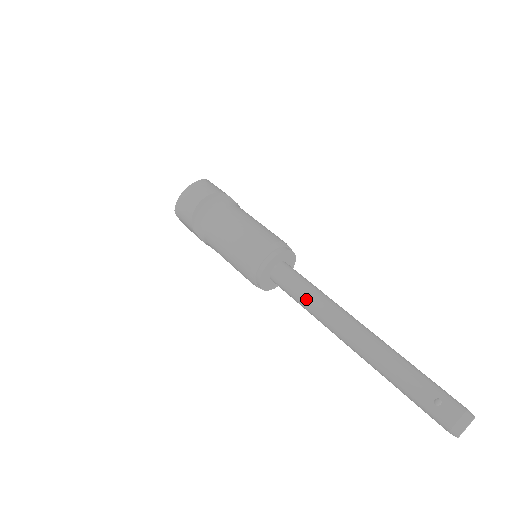
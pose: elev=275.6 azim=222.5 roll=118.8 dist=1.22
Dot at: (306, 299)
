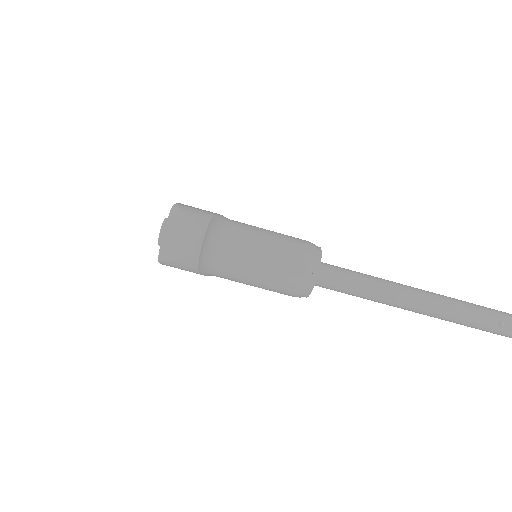
Dot at: (363, 291)
